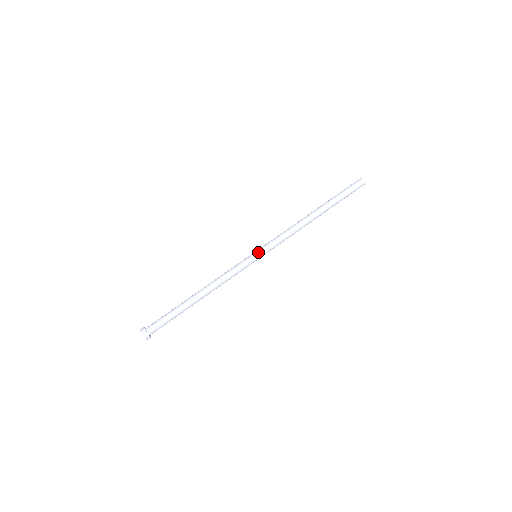
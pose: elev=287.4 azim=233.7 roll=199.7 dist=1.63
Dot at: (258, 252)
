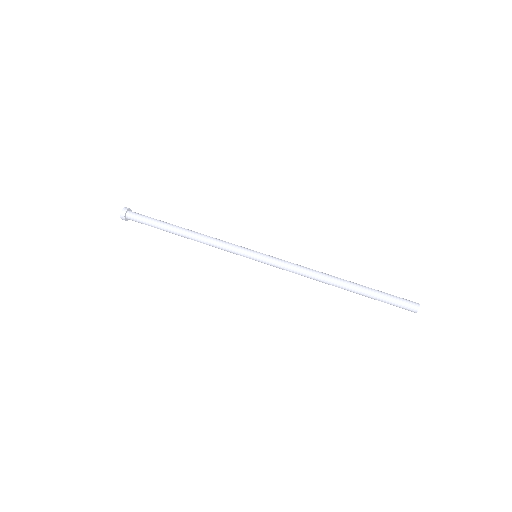
Dot at: (260, 253)
